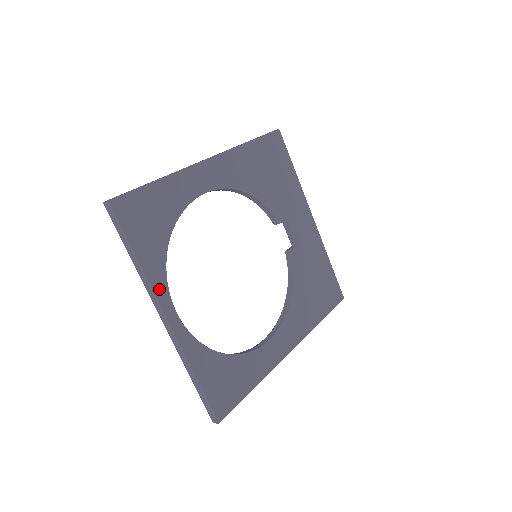
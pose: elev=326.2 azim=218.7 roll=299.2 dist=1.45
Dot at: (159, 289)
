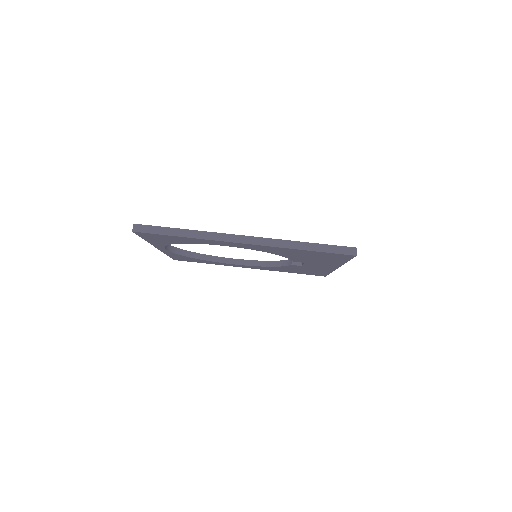
Dot at: (157, 245)
